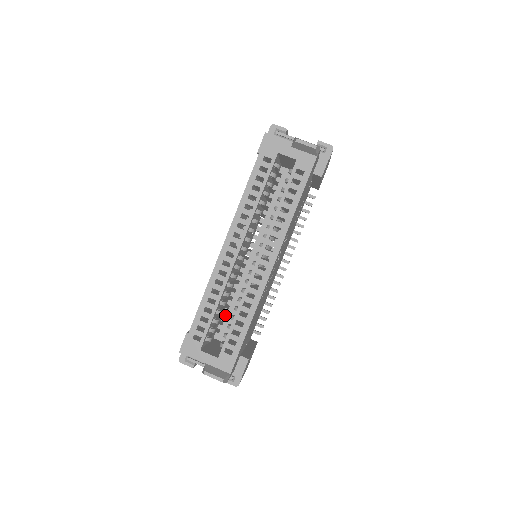
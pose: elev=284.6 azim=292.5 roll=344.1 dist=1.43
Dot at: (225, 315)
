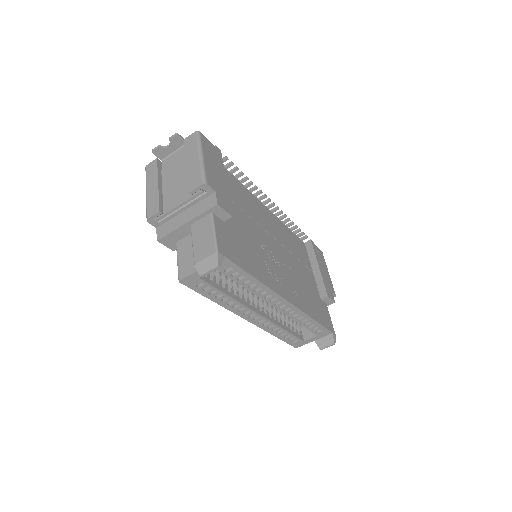
Dot at: occluded
